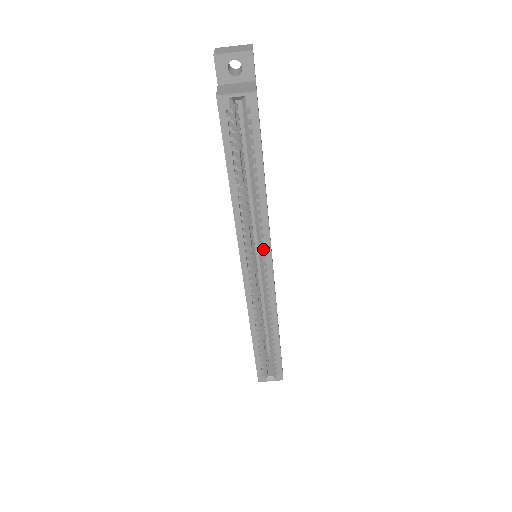
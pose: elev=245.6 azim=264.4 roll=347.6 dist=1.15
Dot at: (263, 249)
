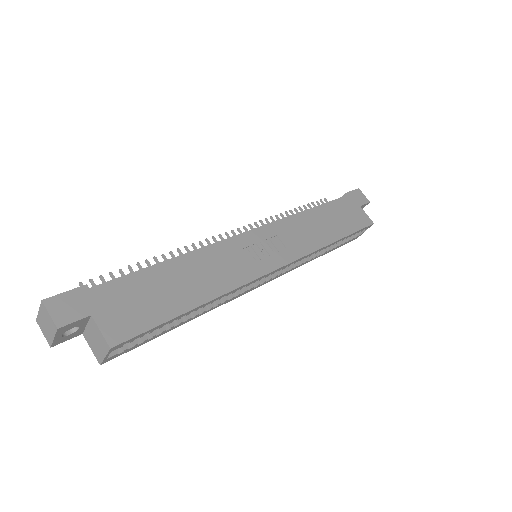
Dot at: occluded
